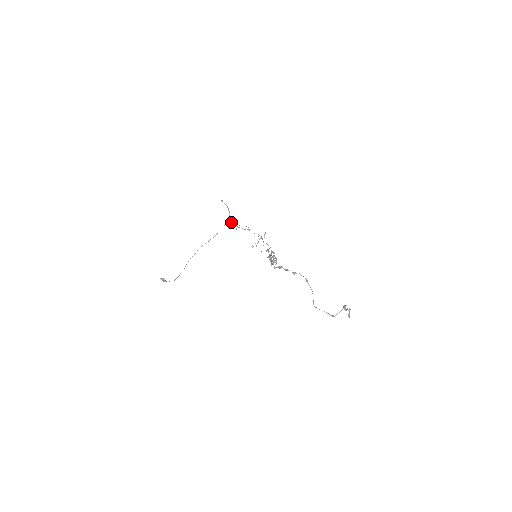
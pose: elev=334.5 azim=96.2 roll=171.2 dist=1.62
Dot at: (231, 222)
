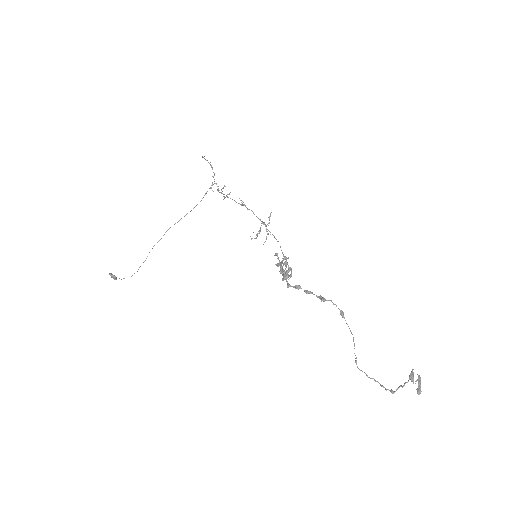
Dot at: occluded
